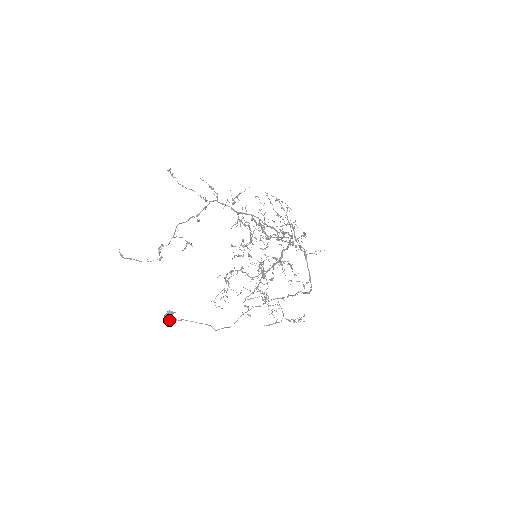
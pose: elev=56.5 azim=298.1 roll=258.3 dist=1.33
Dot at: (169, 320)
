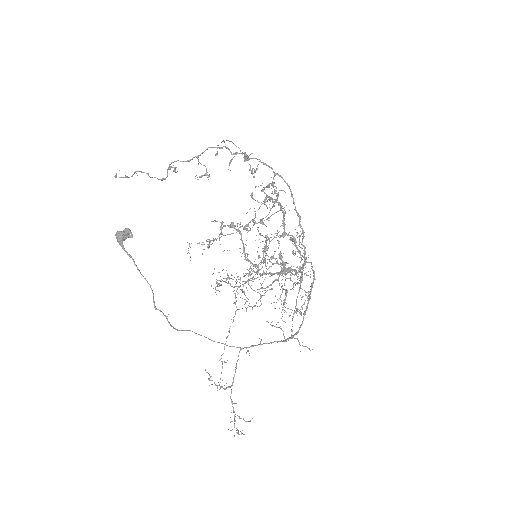
Dot at: (119, 240)
